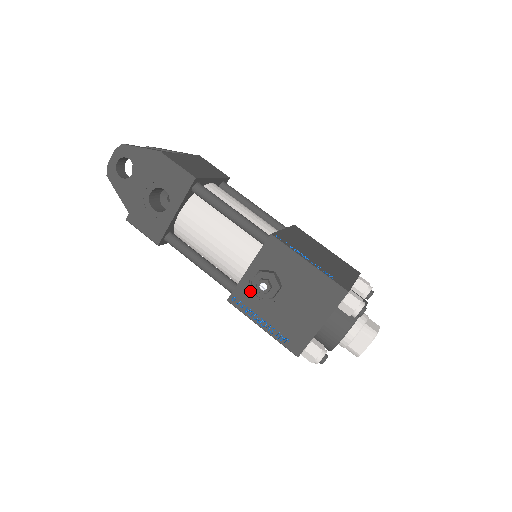
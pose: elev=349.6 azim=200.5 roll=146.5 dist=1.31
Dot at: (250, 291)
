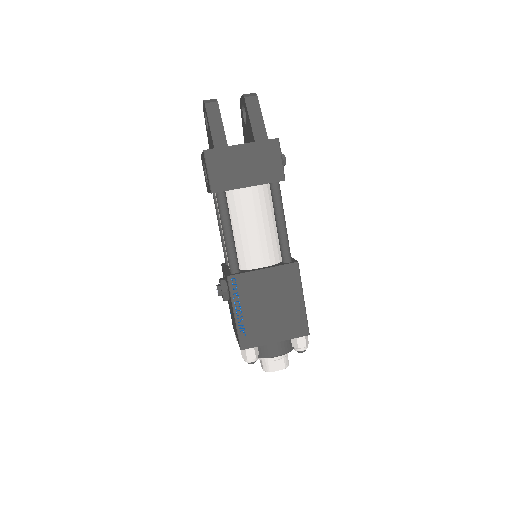
Dot at: occluded
